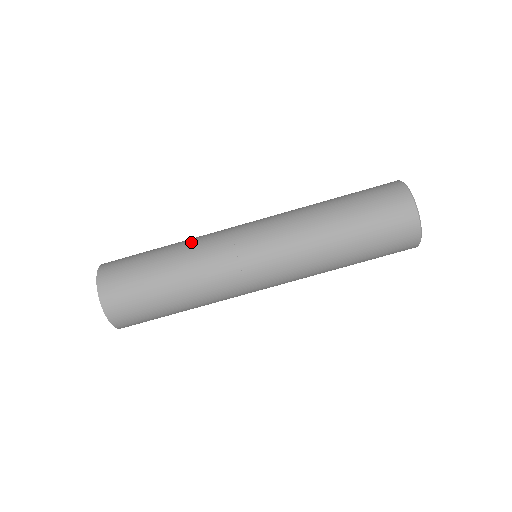
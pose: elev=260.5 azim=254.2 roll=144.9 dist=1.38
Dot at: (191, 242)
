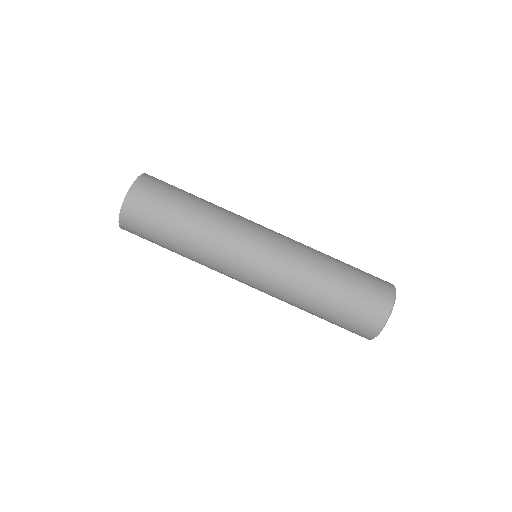
Dot at: (221, 208)
